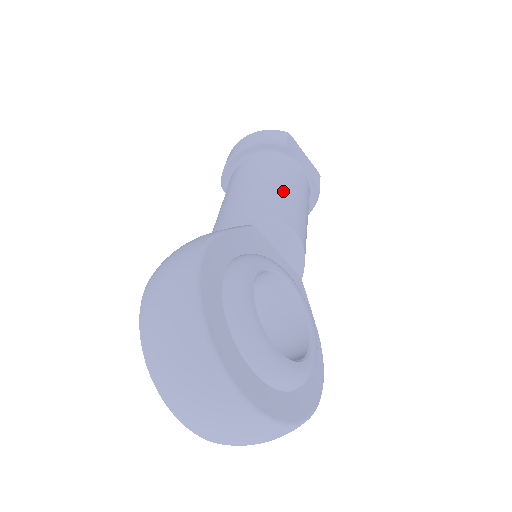
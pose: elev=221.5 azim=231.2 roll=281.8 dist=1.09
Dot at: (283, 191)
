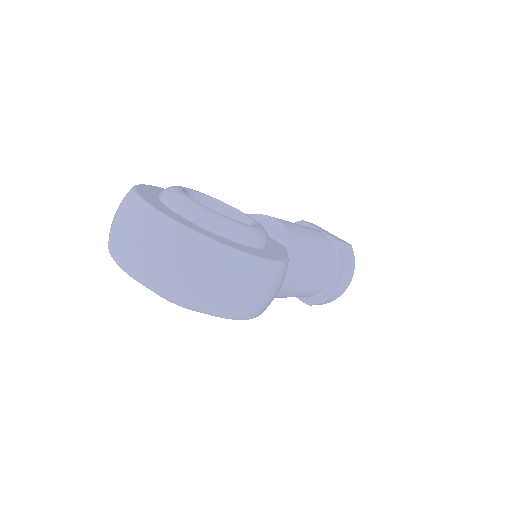
Dot at: occluded
